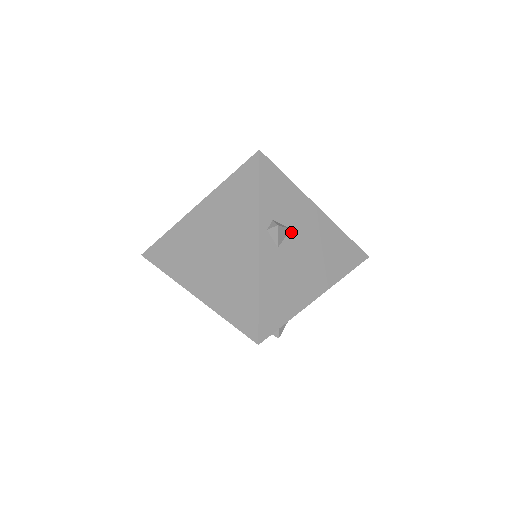
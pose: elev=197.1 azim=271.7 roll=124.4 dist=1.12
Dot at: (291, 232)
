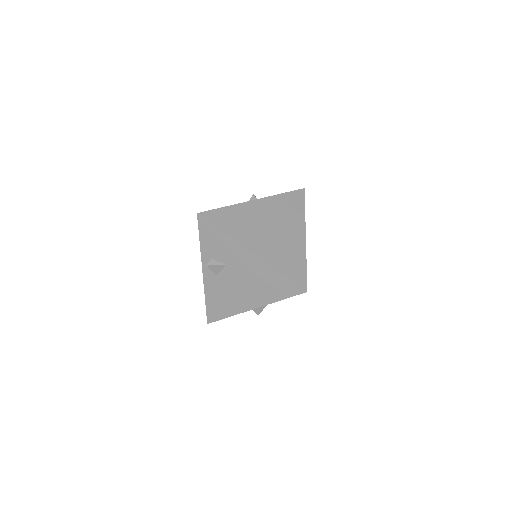
Dot at: (226, 267)
